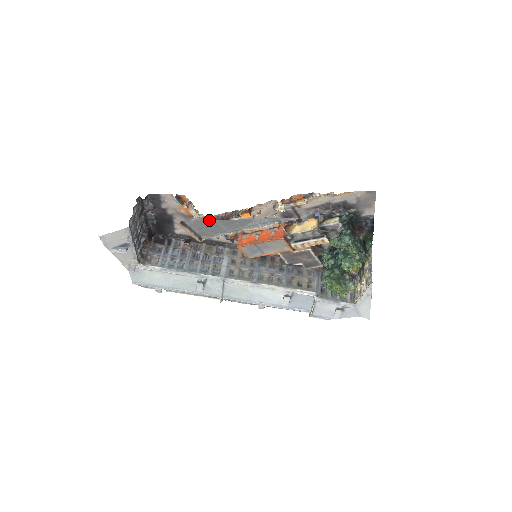
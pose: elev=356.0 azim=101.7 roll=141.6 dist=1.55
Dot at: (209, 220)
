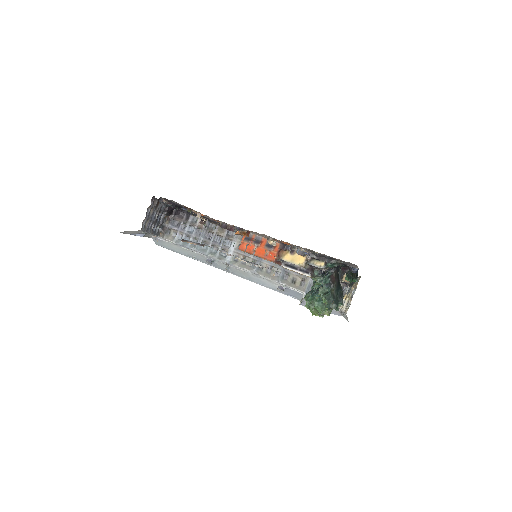
Dot at: occluded
